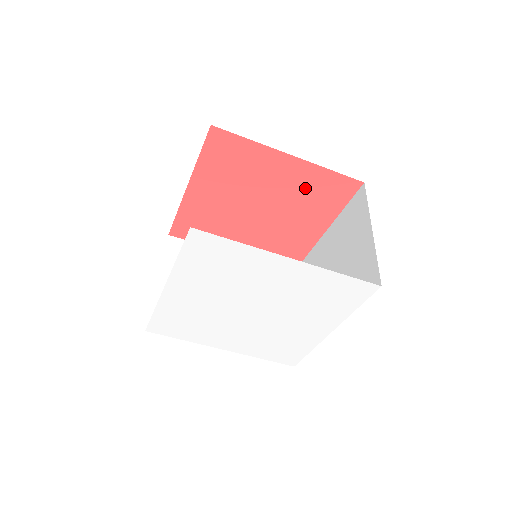
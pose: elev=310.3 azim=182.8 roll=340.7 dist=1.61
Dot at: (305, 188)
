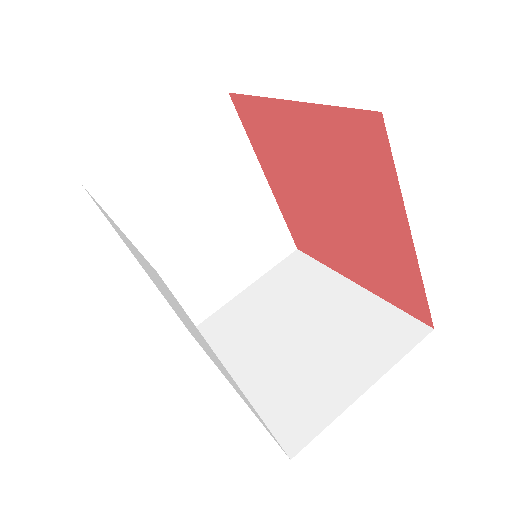
Dot at: (334, 152)
